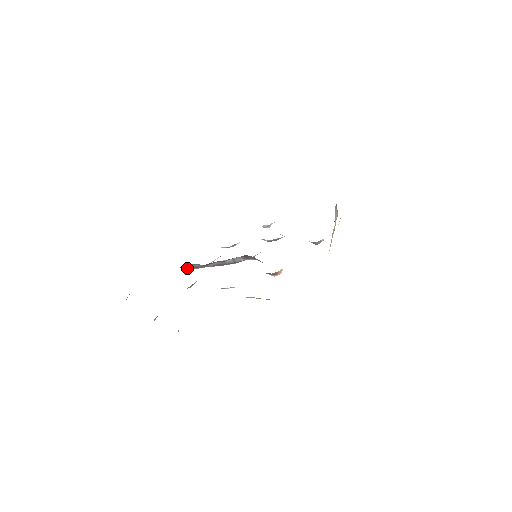
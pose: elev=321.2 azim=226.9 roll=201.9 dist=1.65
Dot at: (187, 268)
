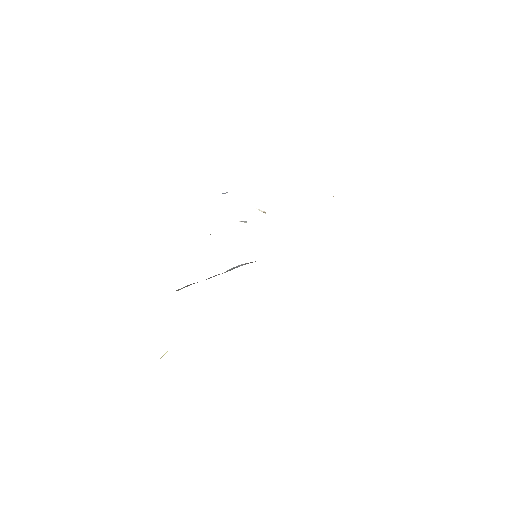
Dot at: (180, 289)
